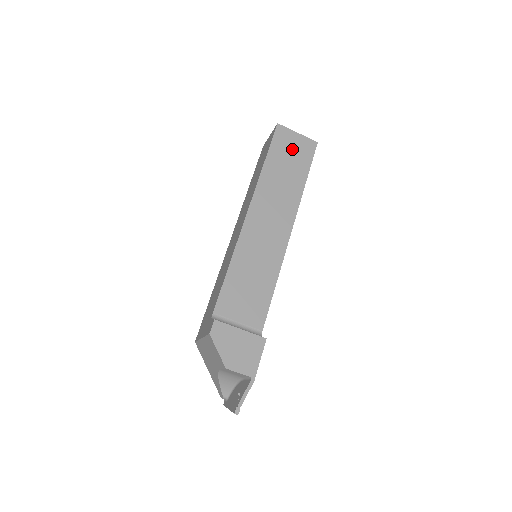
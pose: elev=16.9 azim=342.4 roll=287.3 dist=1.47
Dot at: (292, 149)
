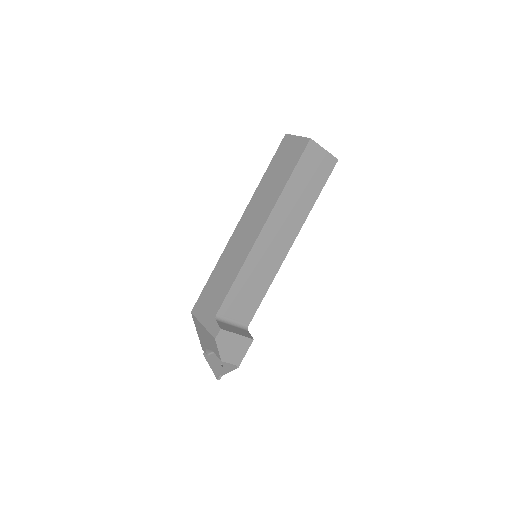
Dot at: (315, 167)
